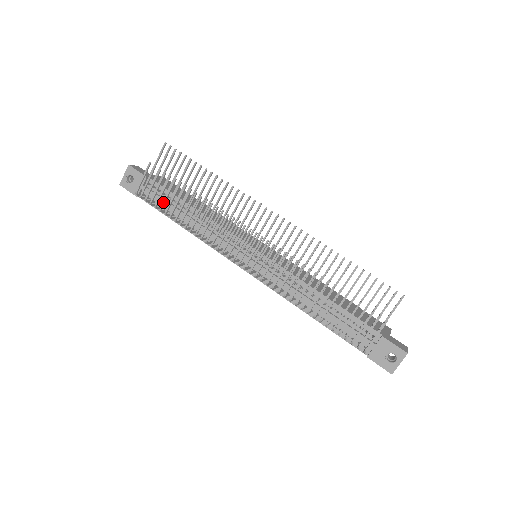
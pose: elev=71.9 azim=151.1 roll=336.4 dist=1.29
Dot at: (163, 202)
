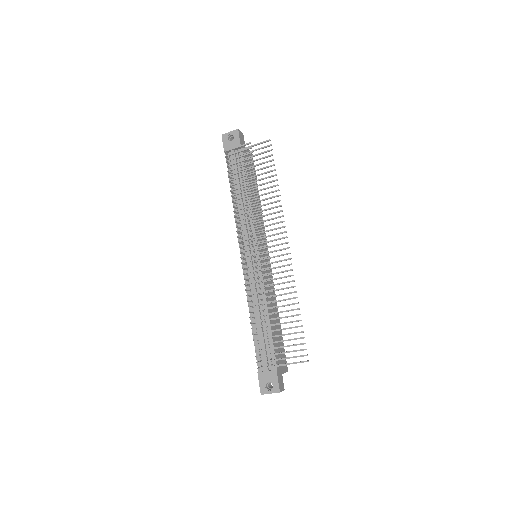
Dot at: (235, 173)
